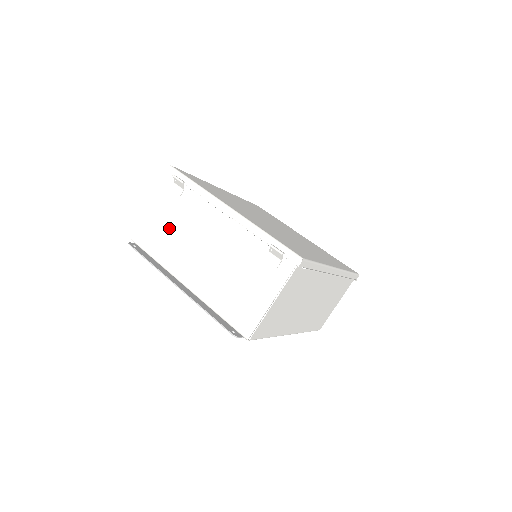
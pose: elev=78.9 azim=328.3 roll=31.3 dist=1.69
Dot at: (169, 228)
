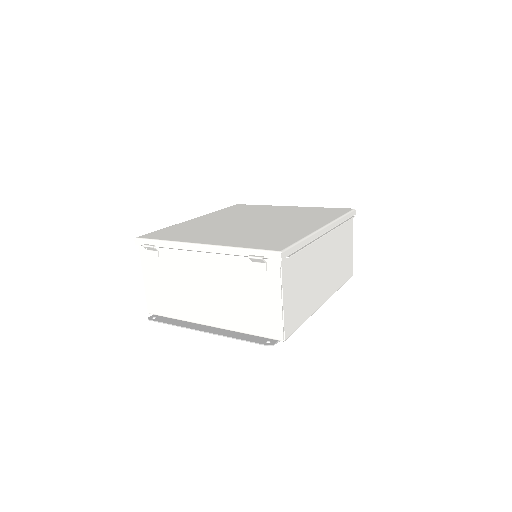
Dot at: (168, 288)
